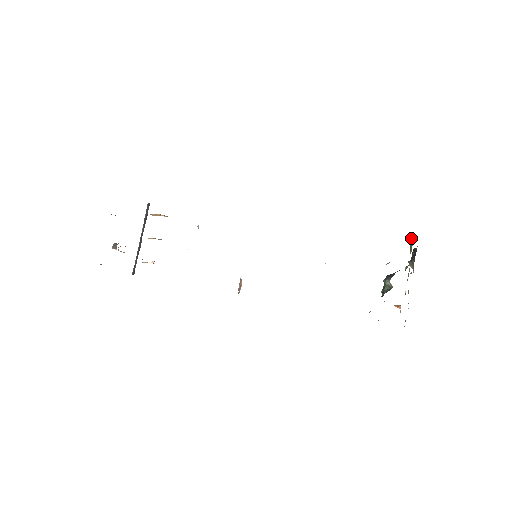
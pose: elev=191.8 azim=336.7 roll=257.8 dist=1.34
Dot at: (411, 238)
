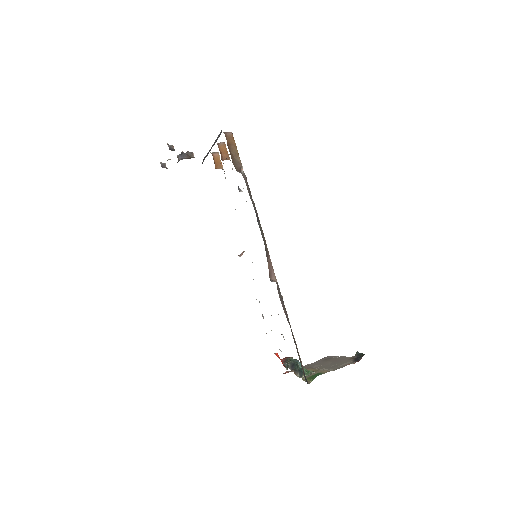
Dot at: (312, 378)
